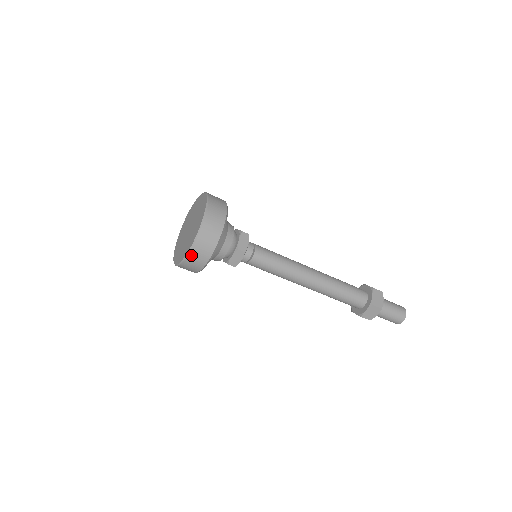
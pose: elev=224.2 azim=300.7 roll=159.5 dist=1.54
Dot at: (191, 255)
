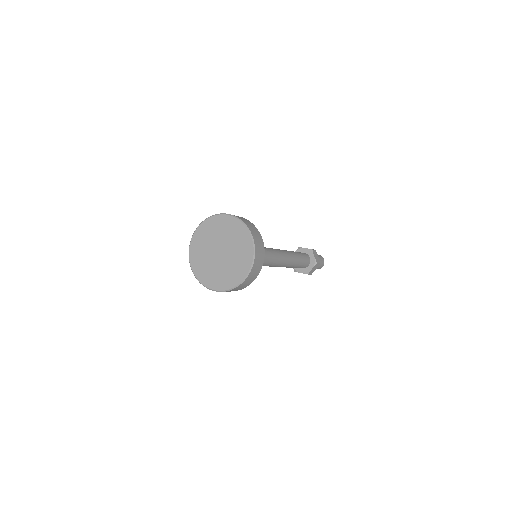
Dot at: (246, 279)
